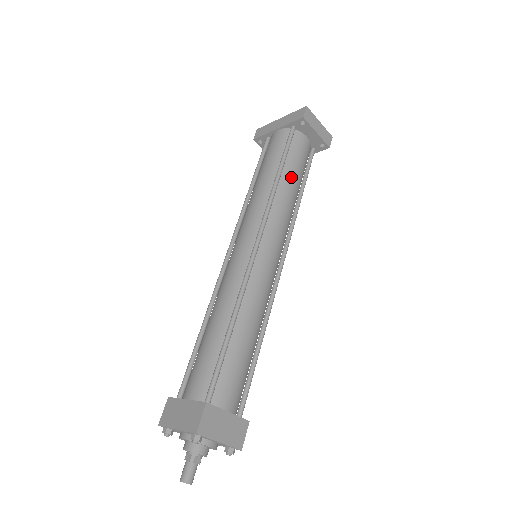
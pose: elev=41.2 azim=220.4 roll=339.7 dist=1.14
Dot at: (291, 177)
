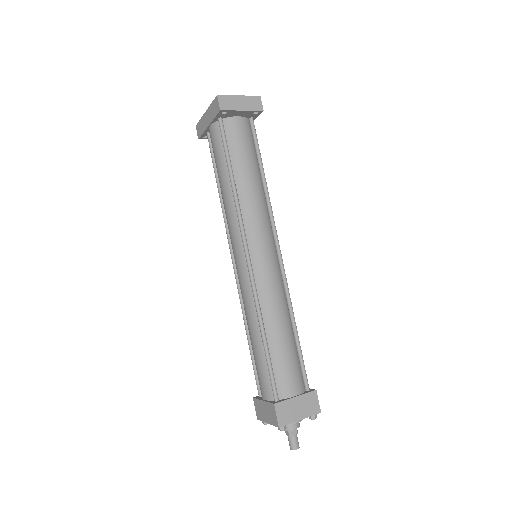
Dot at: (244, 171)
